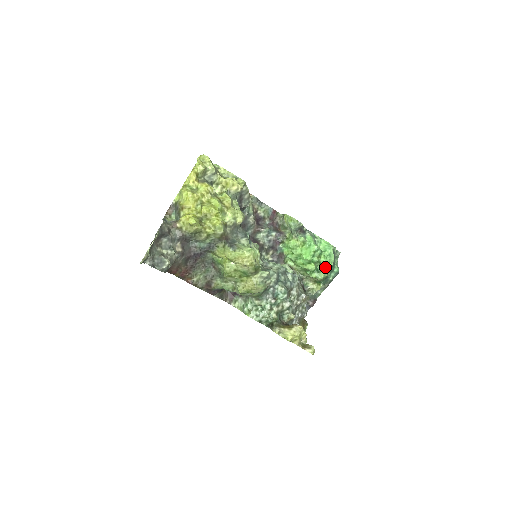
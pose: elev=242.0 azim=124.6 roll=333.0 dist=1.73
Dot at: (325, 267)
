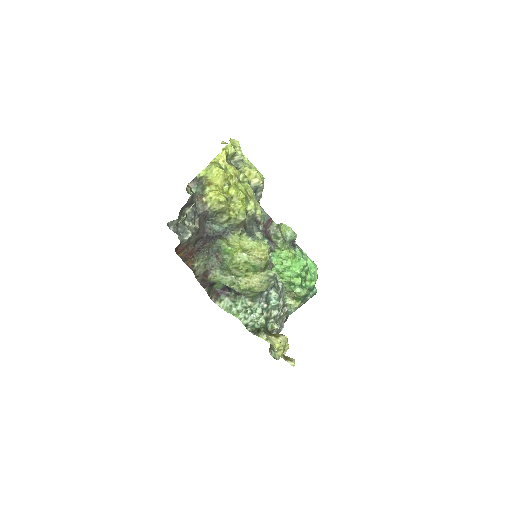
Dot at: (308, 284)
